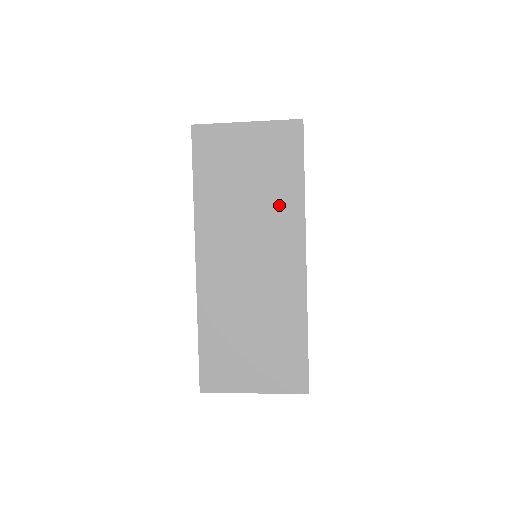
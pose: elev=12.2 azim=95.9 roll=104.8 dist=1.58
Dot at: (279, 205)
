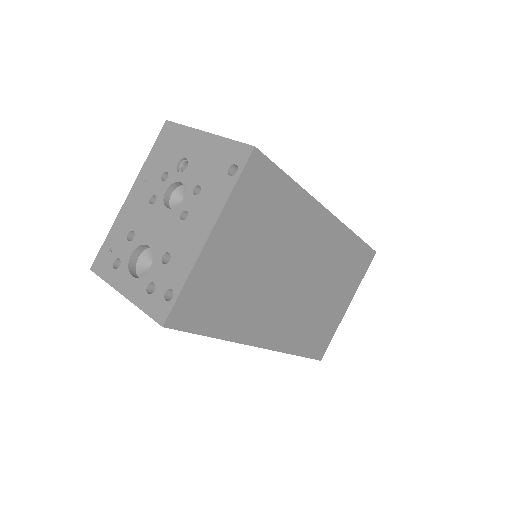
Dot at: occluded
